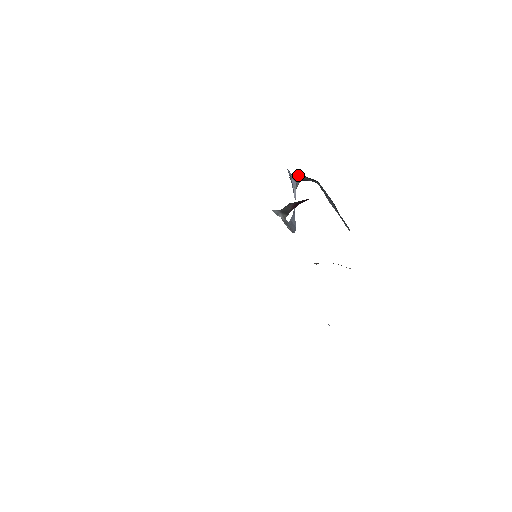
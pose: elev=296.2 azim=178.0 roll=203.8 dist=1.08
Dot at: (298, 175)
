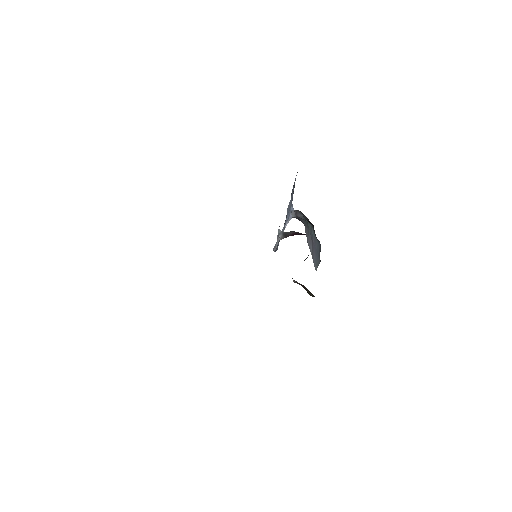
Dot at: (299, 213)
